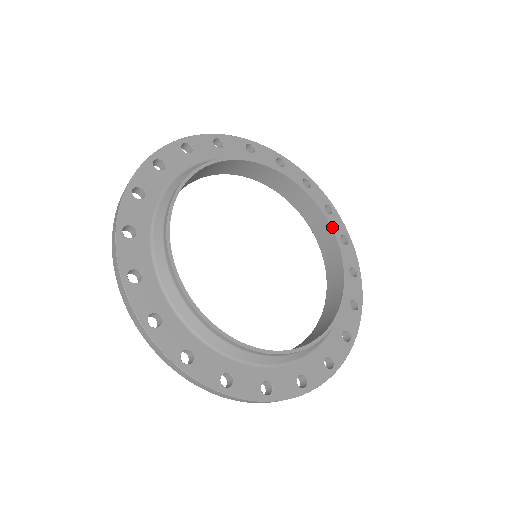
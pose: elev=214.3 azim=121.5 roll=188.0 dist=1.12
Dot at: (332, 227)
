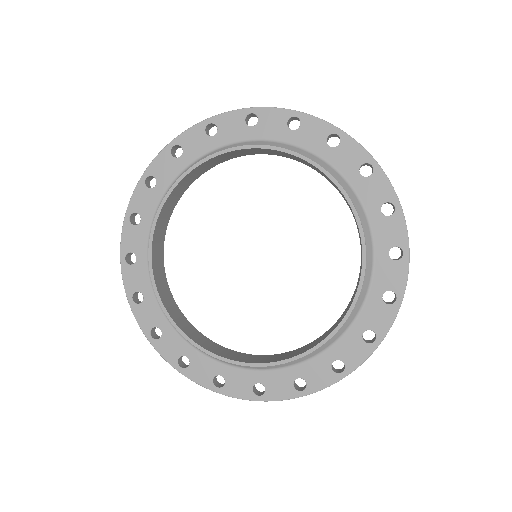
Dot at: (331, 178)
